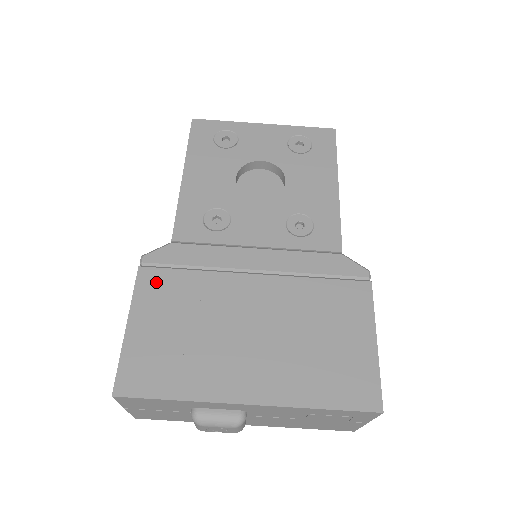
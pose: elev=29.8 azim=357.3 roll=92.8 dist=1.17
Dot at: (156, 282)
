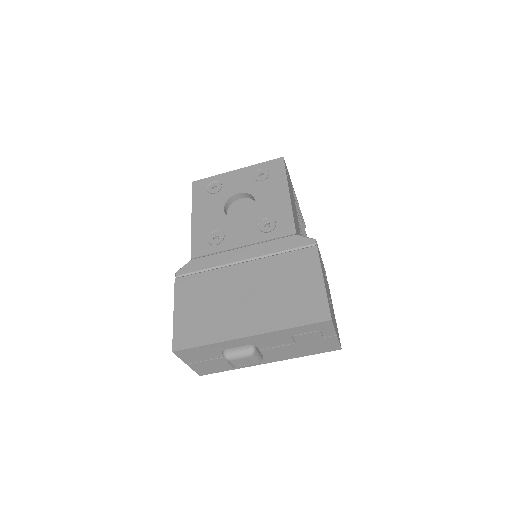
Dot at: (186, 284)
